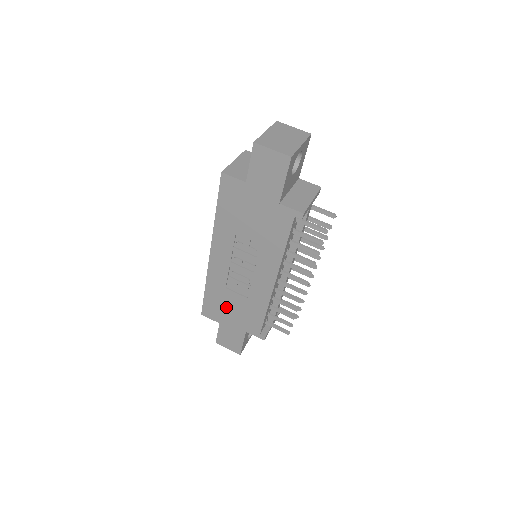
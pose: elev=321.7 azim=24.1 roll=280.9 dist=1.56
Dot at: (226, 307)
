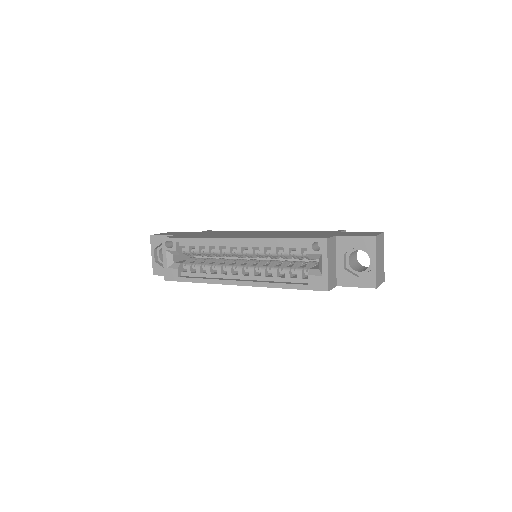
Dot at: occluded
